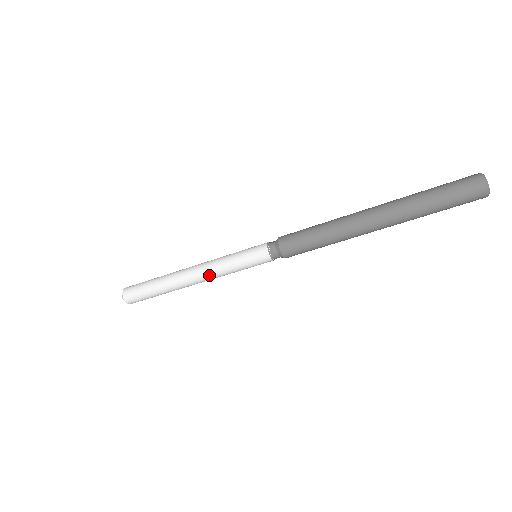
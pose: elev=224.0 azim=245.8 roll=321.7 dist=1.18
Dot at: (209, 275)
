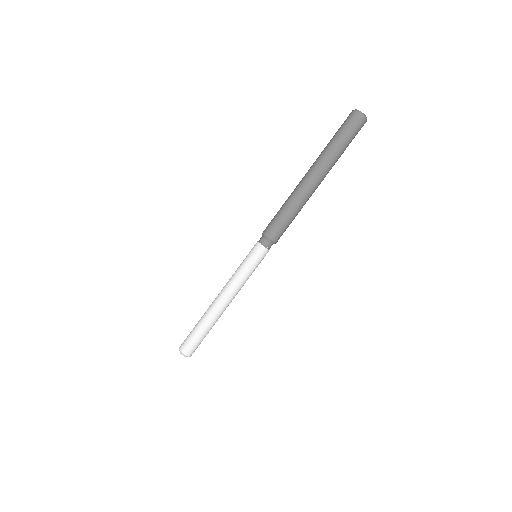
Dot at: (235, 291)
